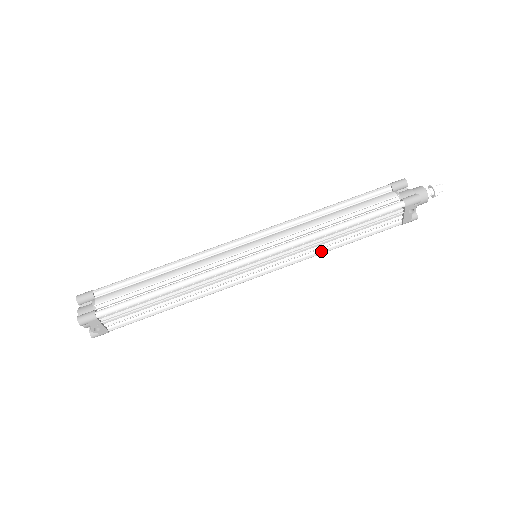
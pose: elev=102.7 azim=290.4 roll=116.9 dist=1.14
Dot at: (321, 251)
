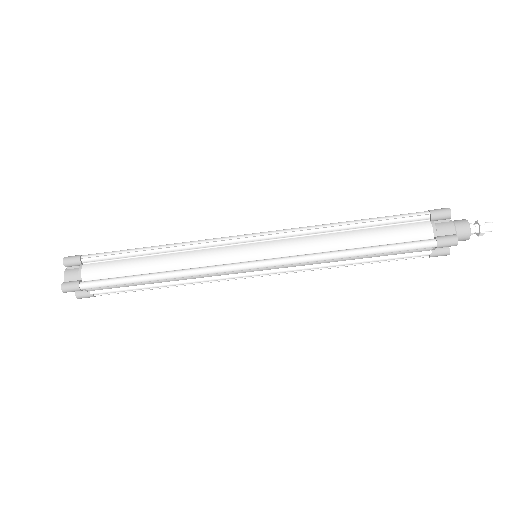
Dot at: occluded
